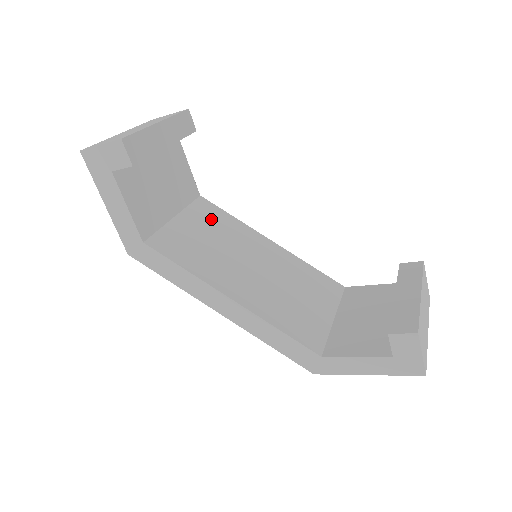
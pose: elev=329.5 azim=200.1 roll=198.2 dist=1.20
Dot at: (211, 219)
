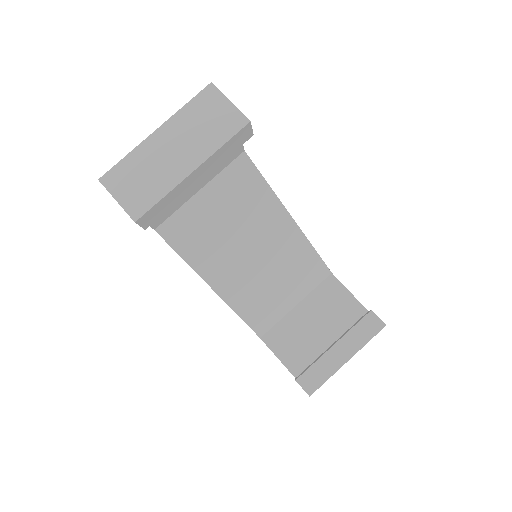
Dot at: (240, 191)
